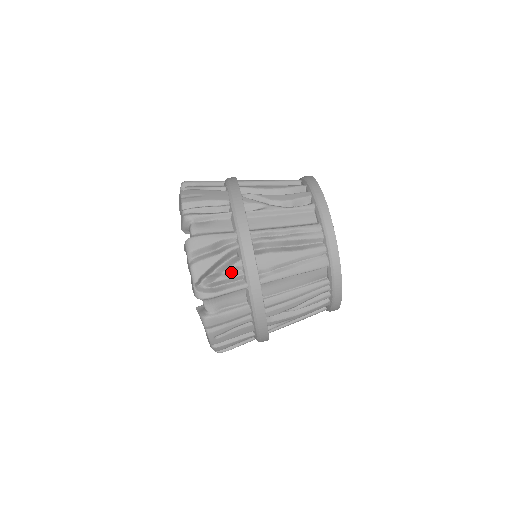
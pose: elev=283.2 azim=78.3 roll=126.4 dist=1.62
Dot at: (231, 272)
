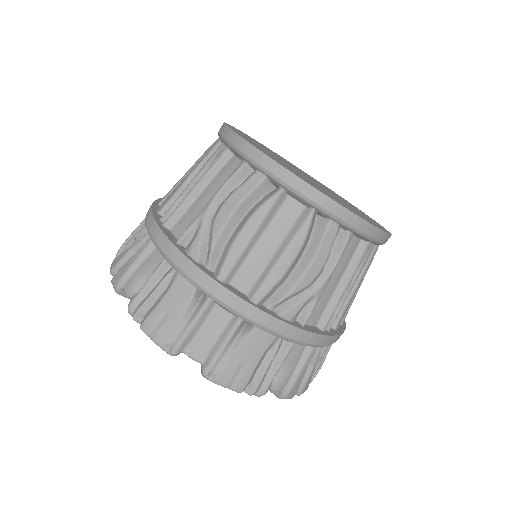
Dot at: occluded
